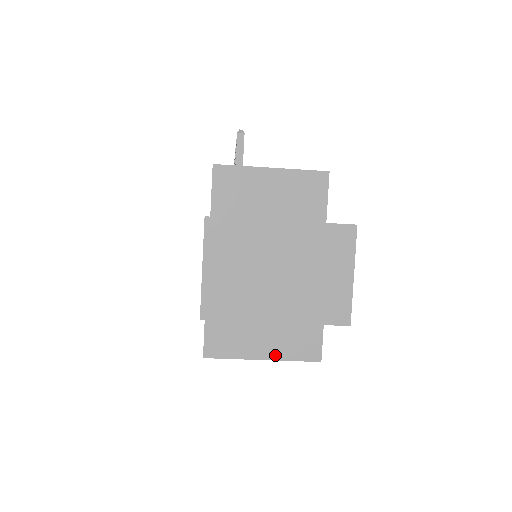
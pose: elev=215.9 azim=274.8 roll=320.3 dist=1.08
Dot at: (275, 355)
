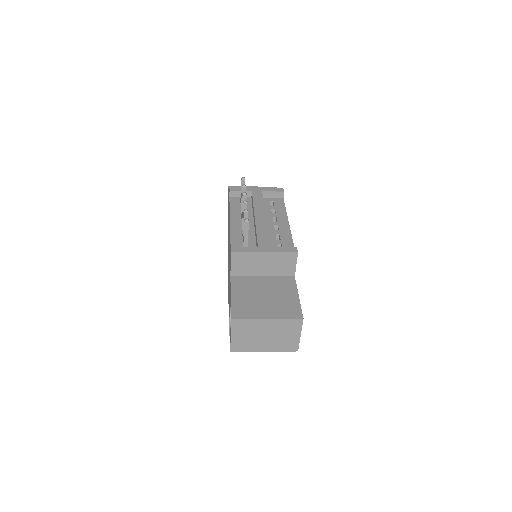
Dot at: occluded
